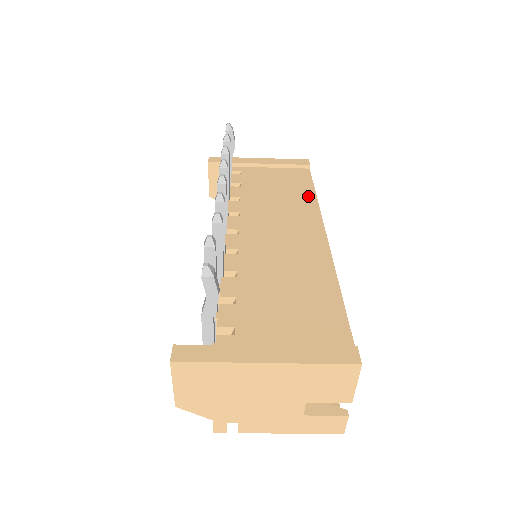
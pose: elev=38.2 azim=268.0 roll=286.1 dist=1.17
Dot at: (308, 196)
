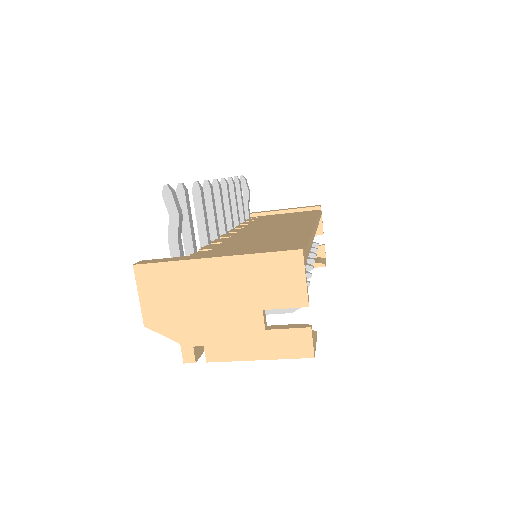
Dot at: (310, 216)
